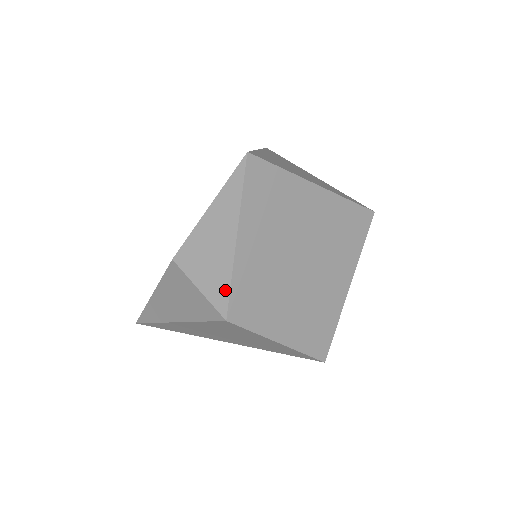
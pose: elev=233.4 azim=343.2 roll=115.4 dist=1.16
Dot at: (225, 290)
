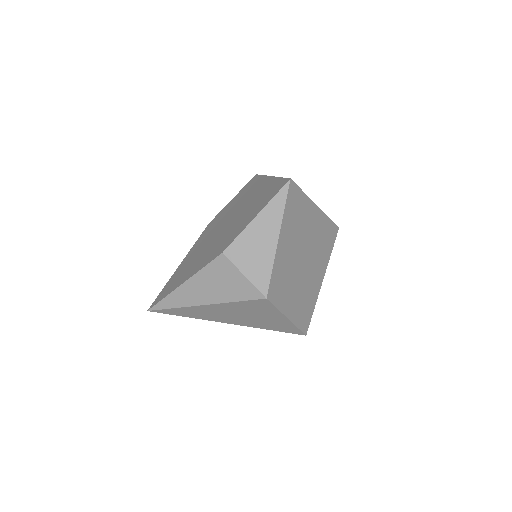
Dot at: (267, 276)
